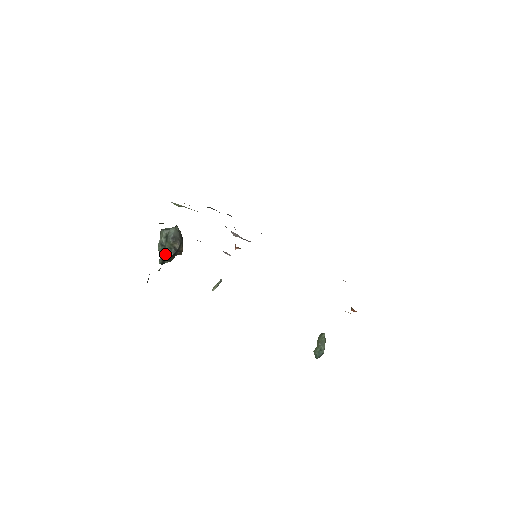
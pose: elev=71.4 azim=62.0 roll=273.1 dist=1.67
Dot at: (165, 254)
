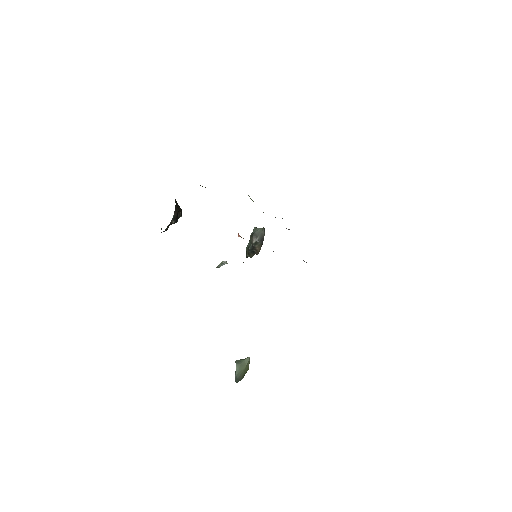
Dot at: (247, 247)
